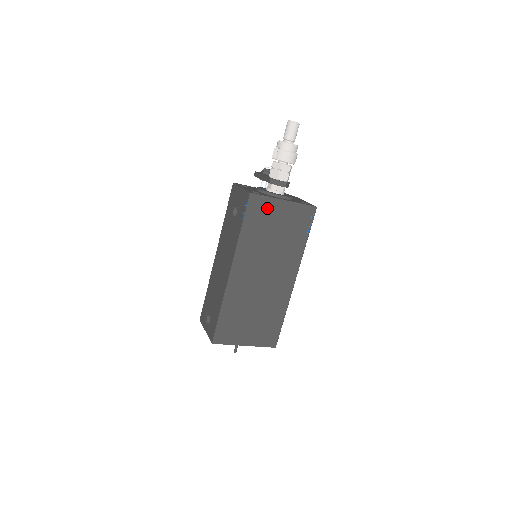
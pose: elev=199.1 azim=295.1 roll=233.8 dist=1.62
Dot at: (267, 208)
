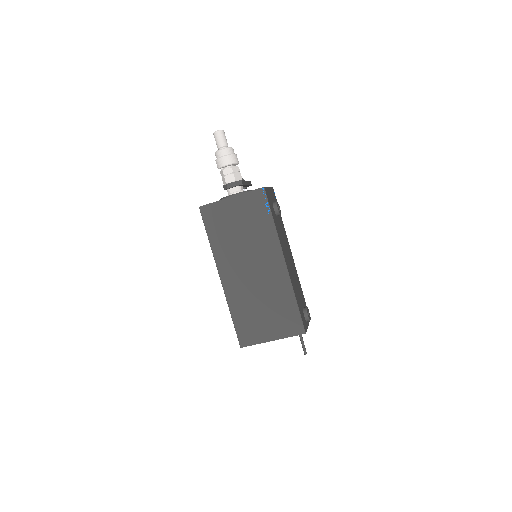
Dot at: (220, 212)
